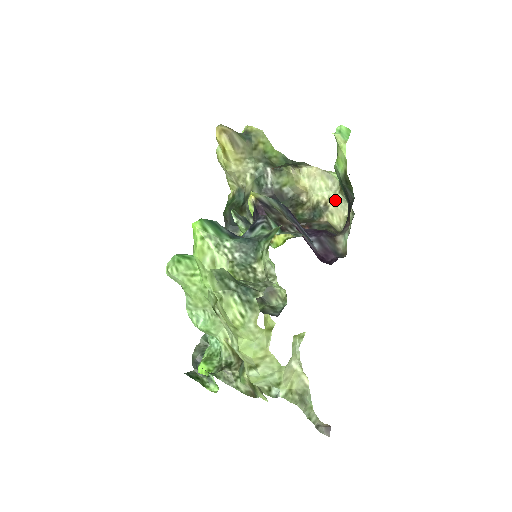
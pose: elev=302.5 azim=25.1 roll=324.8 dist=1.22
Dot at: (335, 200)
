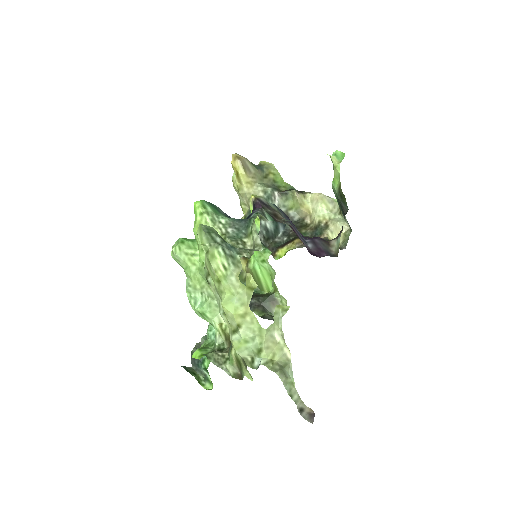
Dot at: (335, 220)
